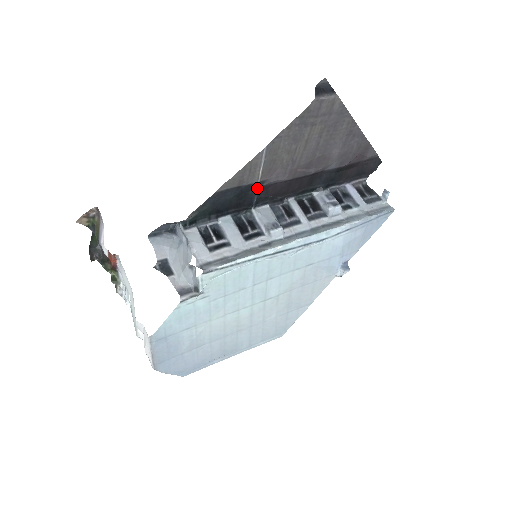
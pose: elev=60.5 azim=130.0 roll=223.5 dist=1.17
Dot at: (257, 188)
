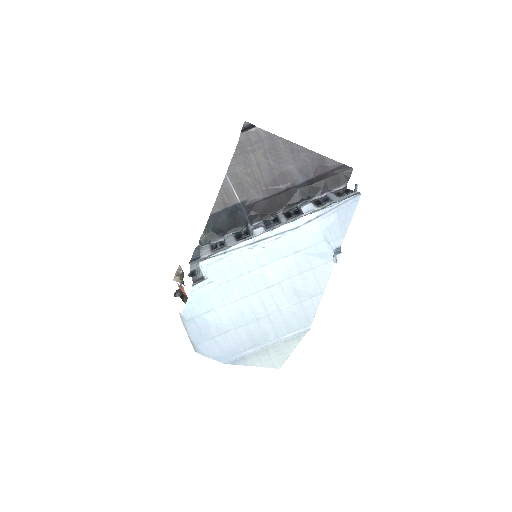
Dot at: (242, 208)
